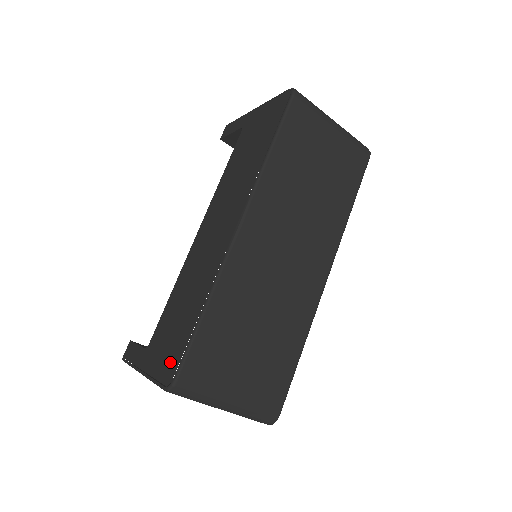
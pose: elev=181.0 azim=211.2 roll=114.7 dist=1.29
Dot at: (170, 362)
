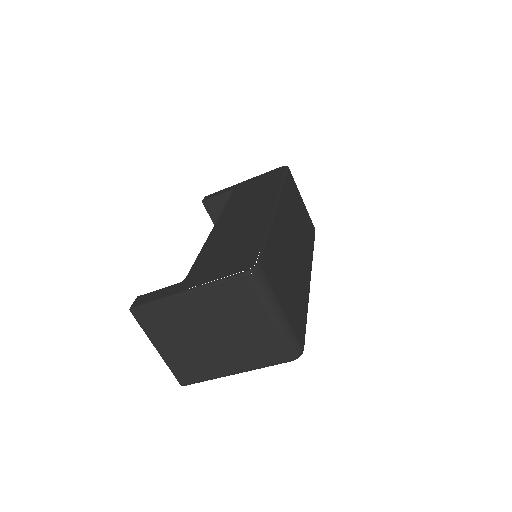
Dot at: (241, 262)
